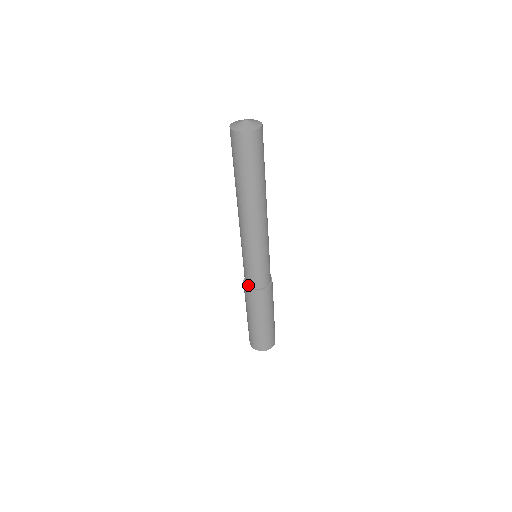
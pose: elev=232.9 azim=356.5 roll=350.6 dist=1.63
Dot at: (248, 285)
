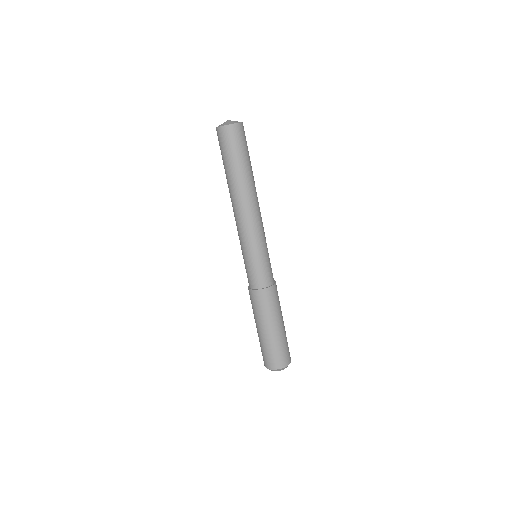
Dot at: (254, 287)
